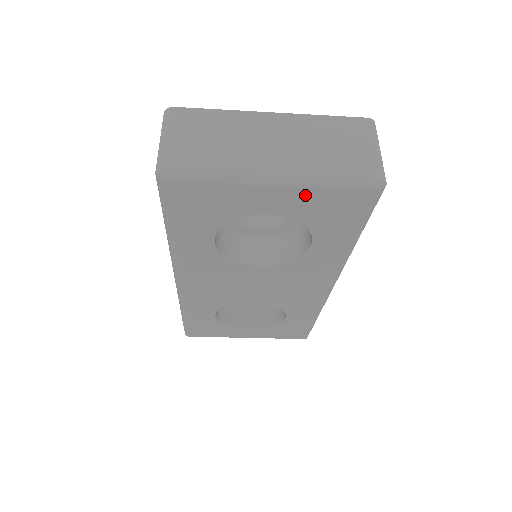
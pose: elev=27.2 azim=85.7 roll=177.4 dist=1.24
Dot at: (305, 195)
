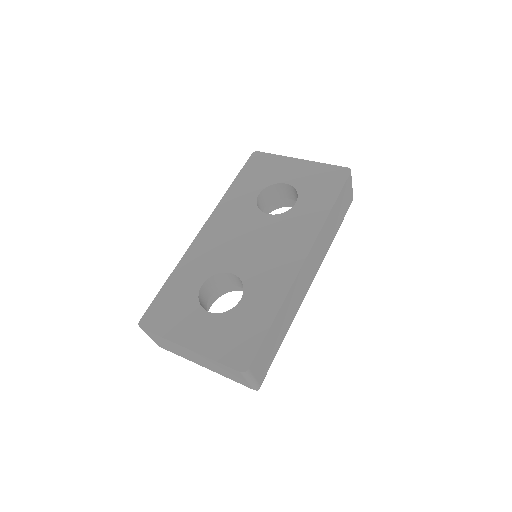
Dot at: occluded
